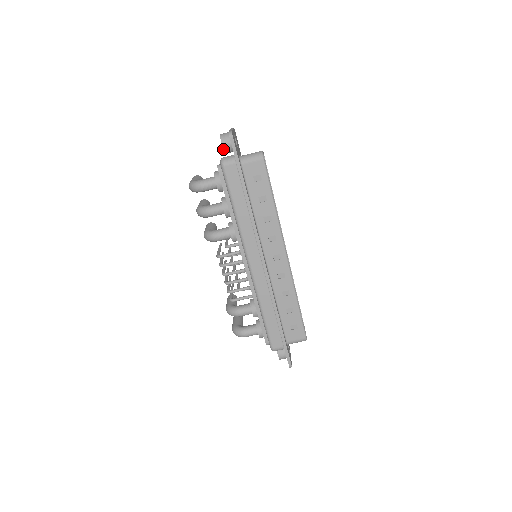
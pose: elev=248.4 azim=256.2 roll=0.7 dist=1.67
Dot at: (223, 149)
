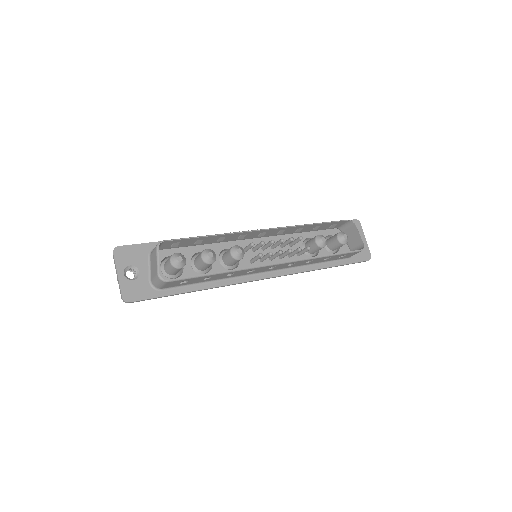
Dot at: occluded
